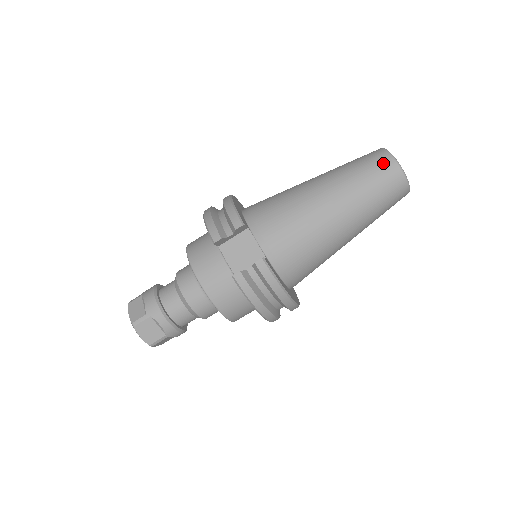
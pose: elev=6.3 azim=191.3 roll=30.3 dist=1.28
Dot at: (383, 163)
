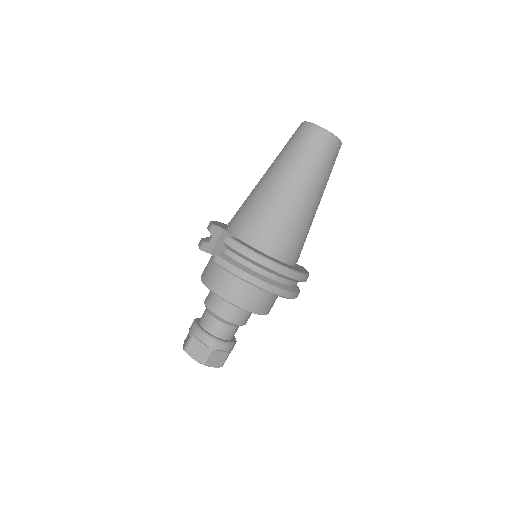
Dot at: (298, 130)
